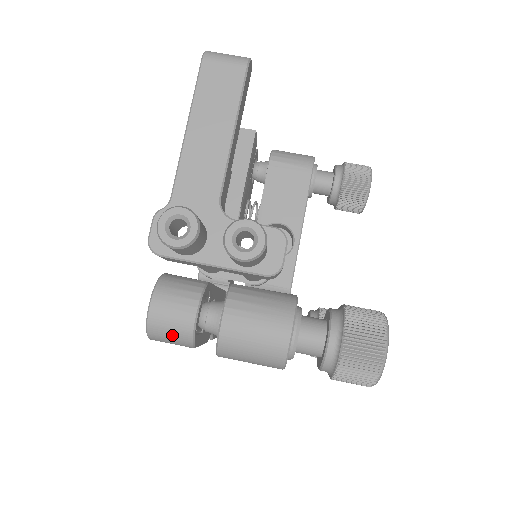
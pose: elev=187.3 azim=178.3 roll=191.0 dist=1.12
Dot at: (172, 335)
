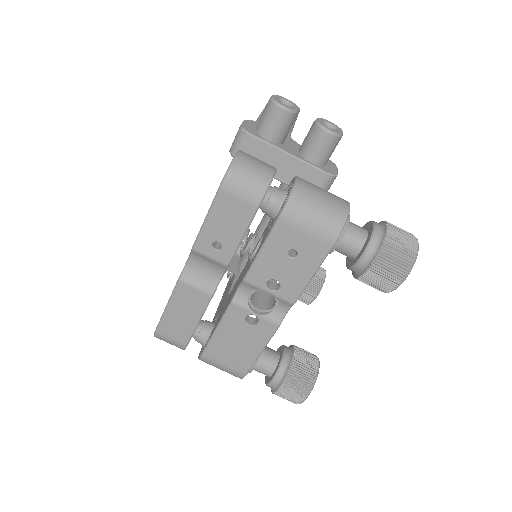
Dot at: (251, 178)
